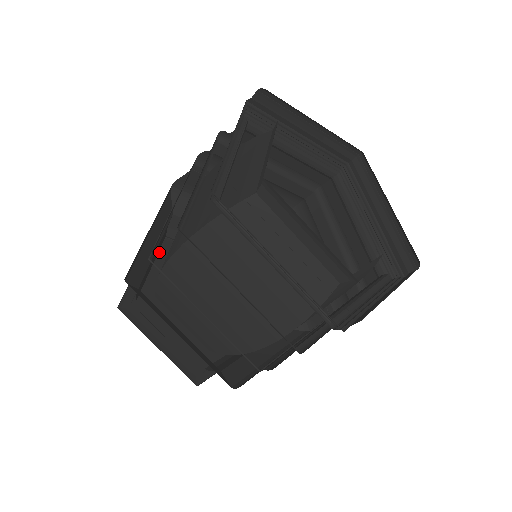
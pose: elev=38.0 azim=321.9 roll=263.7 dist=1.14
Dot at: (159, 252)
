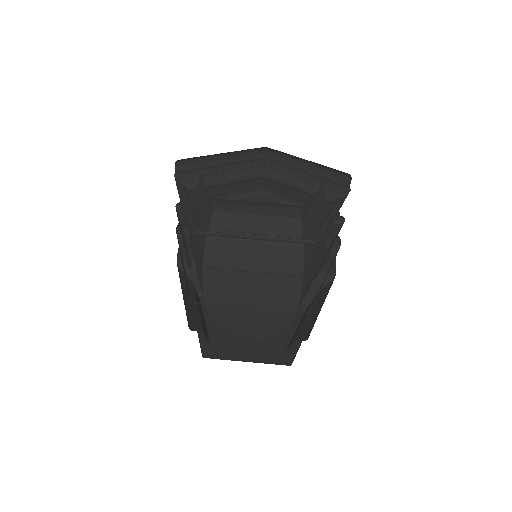
Dot at: occluded
